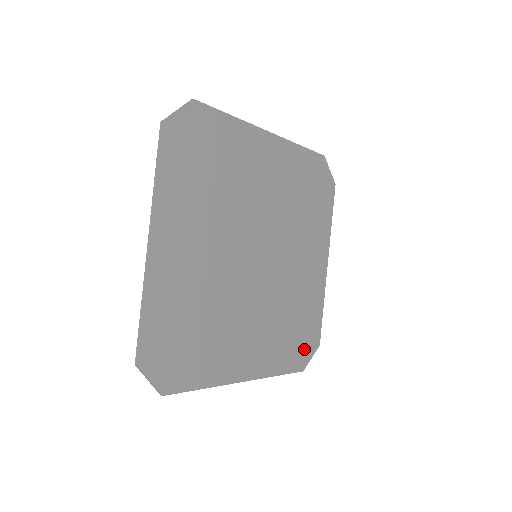
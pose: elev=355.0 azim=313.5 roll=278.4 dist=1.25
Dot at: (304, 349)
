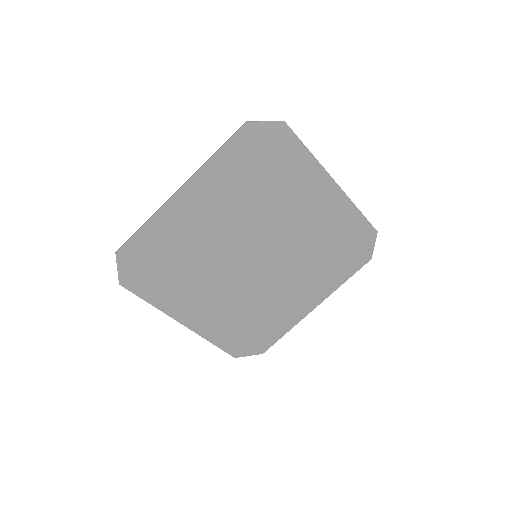
Dot at: (360, 249)
